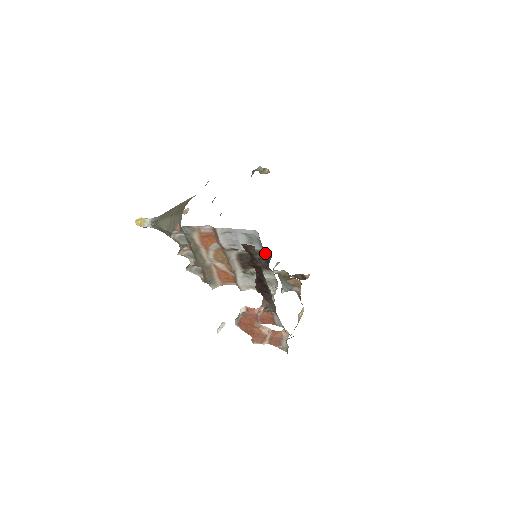
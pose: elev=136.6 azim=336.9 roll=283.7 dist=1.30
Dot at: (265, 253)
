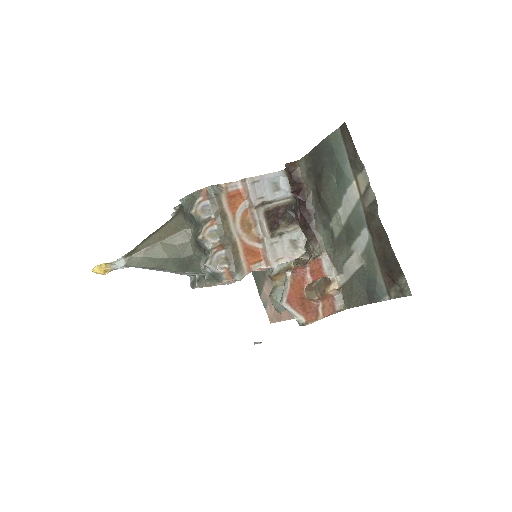
Dot at: (287, 203)
